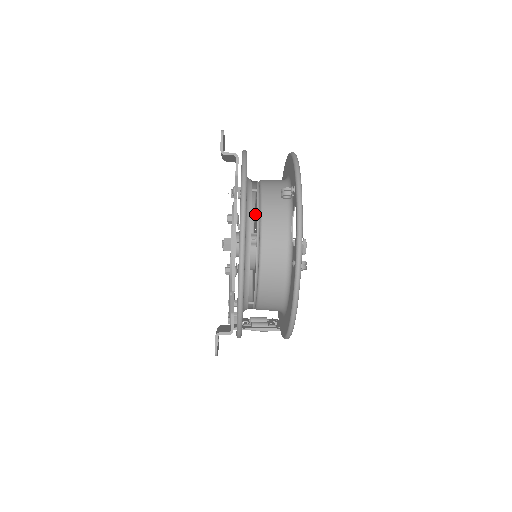
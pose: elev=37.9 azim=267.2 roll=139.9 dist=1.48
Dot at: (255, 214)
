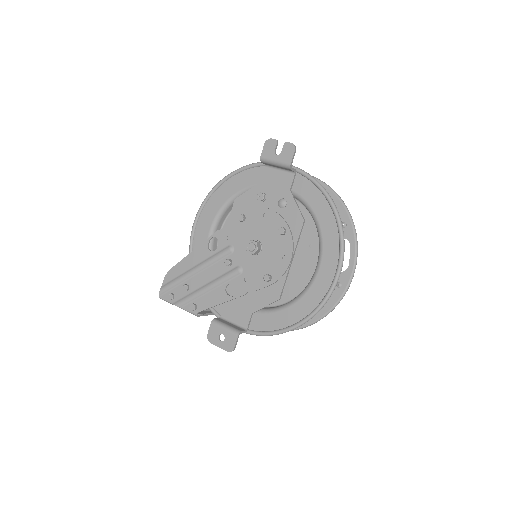
Dot at: occluded
